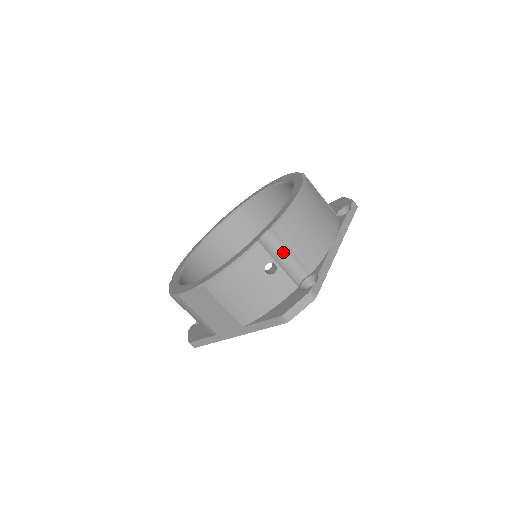
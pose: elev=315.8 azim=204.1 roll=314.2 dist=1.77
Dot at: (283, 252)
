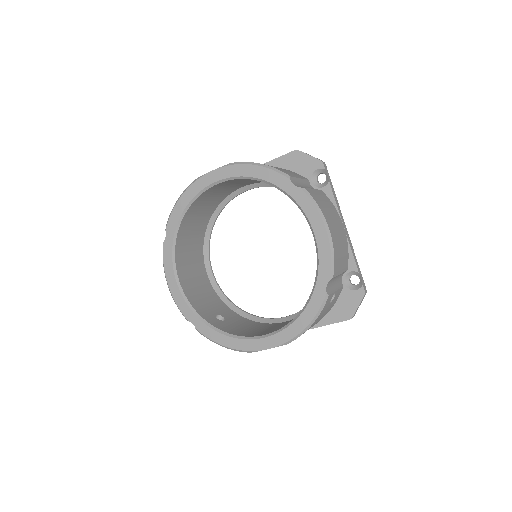
Dot at: (335, 279)
